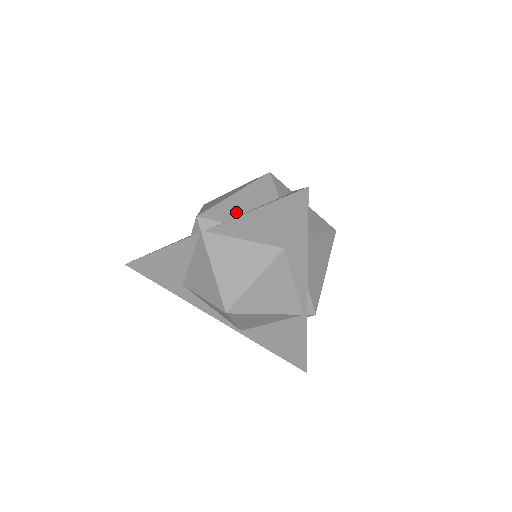
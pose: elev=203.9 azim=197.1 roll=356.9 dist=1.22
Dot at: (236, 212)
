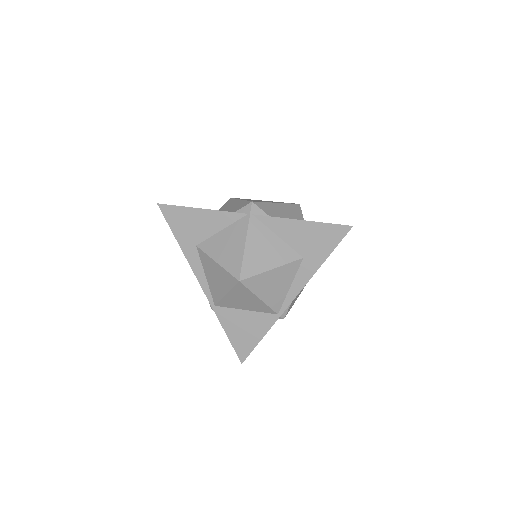
Dot at: (278, 215)
